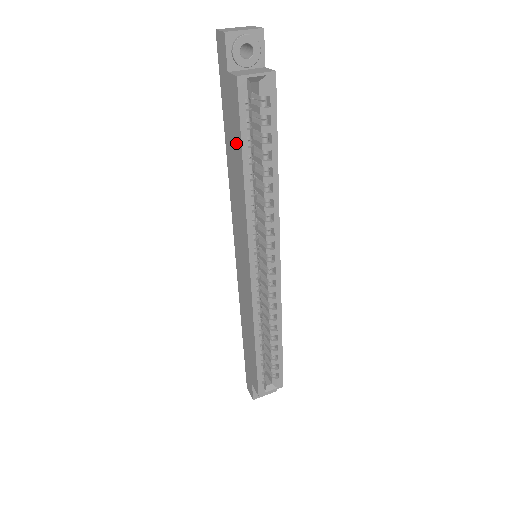
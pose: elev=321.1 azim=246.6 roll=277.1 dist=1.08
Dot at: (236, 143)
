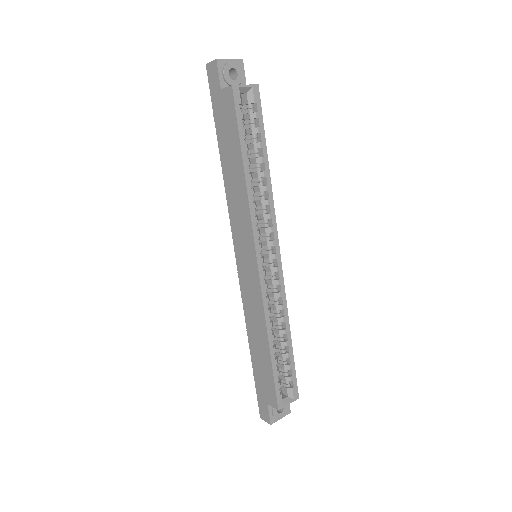
Dot at: (233, 144)
